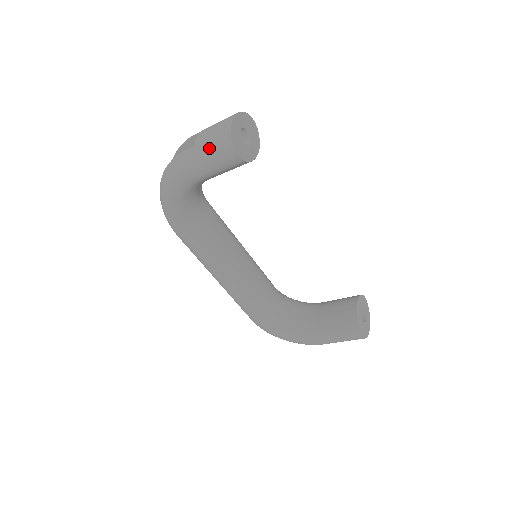
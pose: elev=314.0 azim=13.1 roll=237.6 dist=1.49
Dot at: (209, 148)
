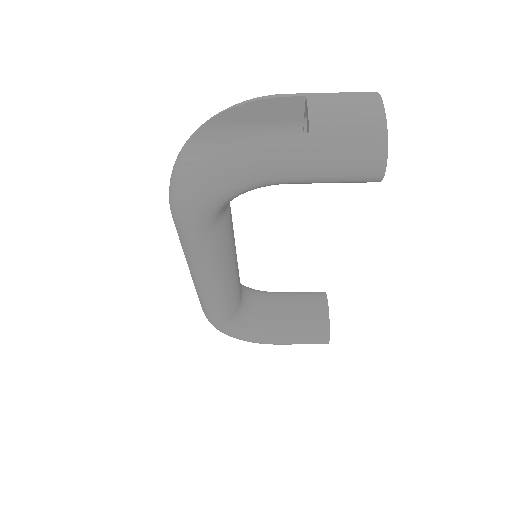
Dot at: (341, 150)
